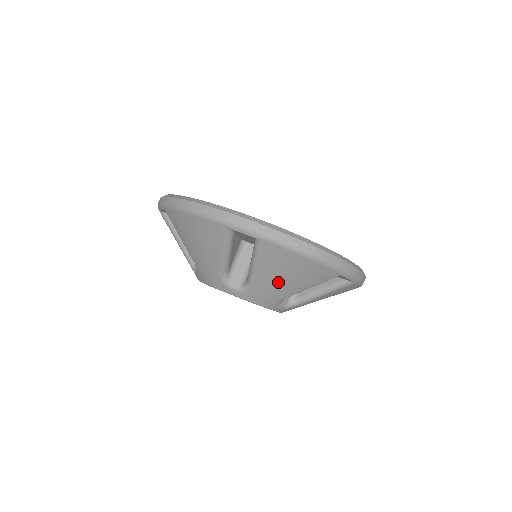
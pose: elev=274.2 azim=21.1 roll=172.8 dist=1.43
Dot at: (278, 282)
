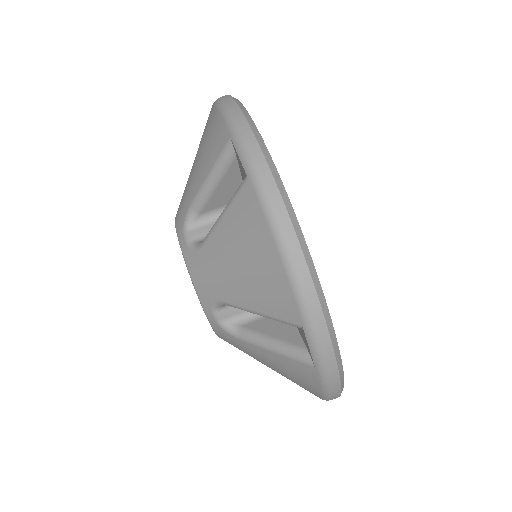
Dot at: (229, 265)
